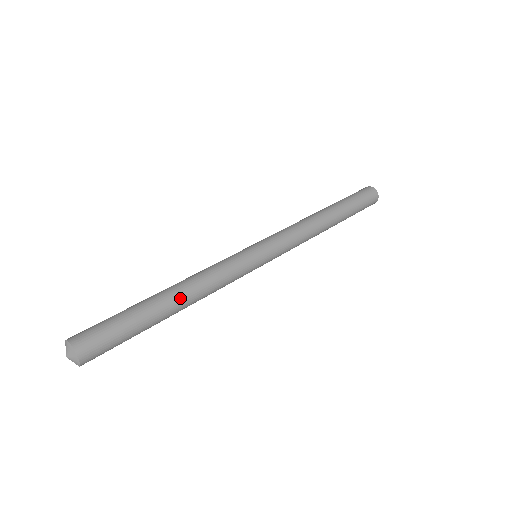
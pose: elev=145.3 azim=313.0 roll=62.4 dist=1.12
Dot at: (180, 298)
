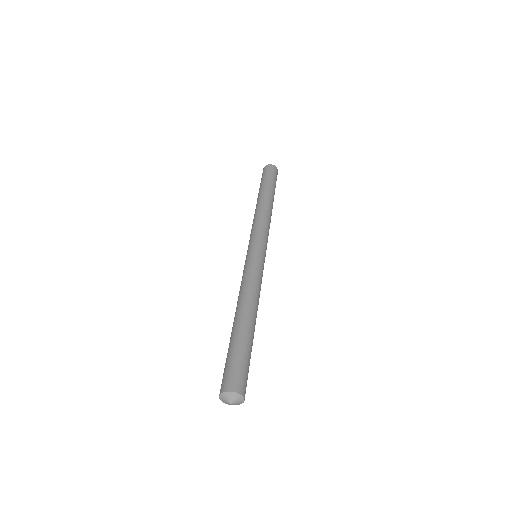
Dot at: (256, 317)
